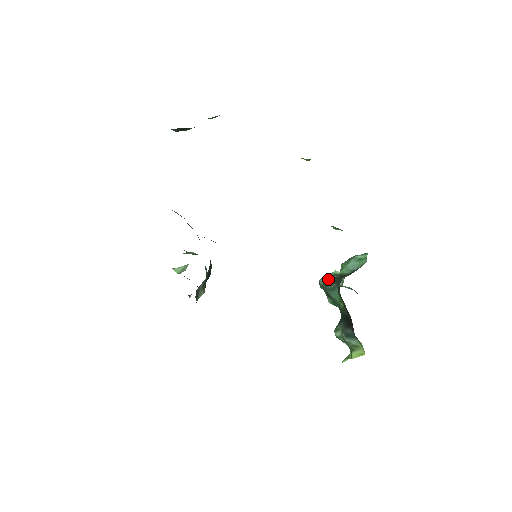
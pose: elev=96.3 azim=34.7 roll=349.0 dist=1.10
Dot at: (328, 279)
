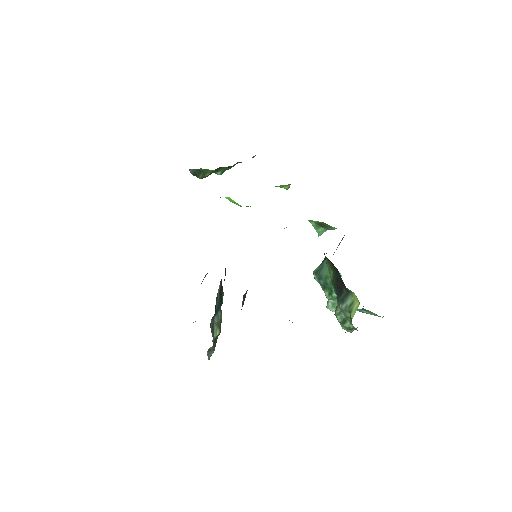
Dot at: occluded
